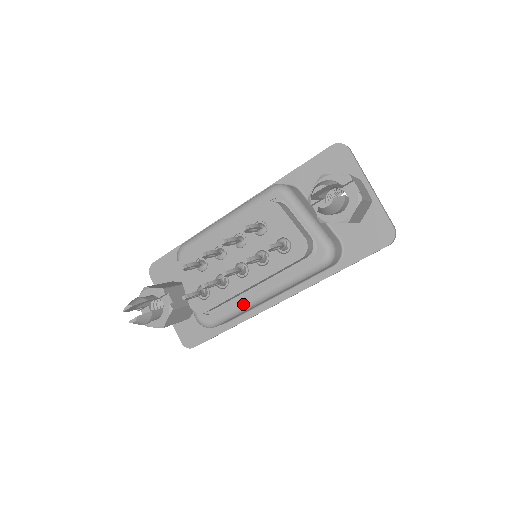
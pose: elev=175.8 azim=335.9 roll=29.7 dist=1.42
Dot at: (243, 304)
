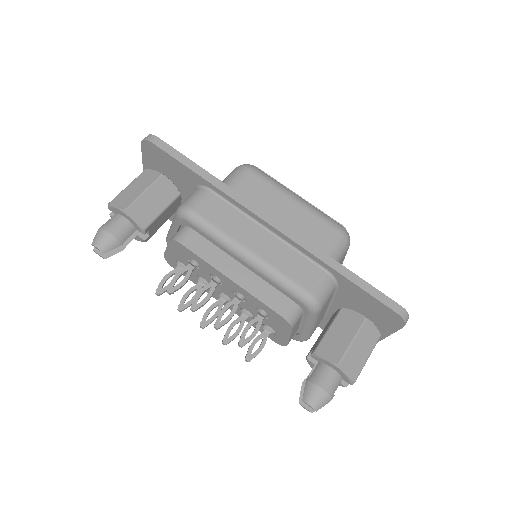
Dot at: occluded
